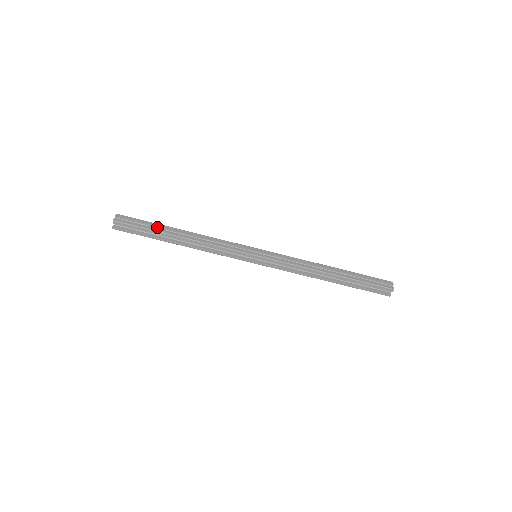
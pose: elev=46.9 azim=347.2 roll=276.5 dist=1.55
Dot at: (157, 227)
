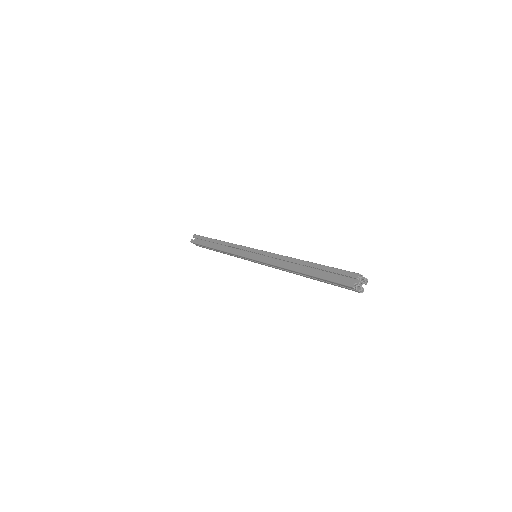
Dot at: occluded
